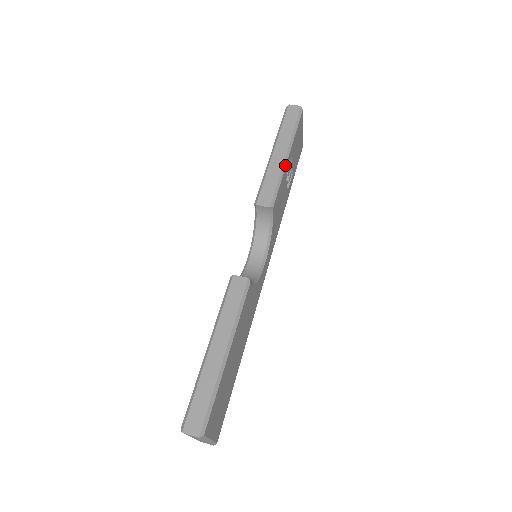
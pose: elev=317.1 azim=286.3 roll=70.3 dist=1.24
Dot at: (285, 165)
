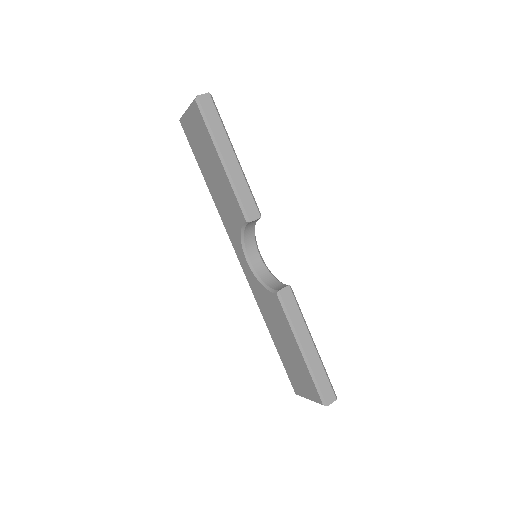
Dot at: (241, 168)
